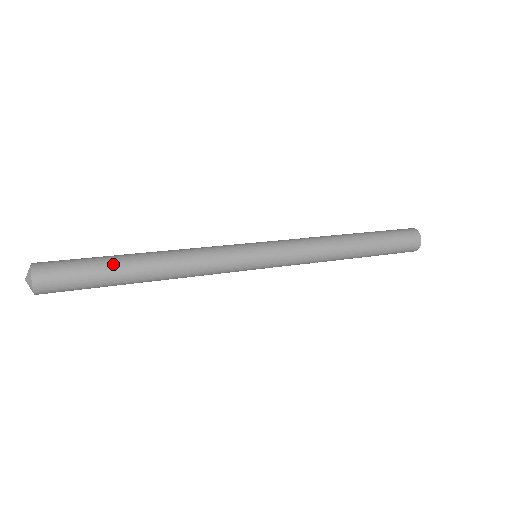
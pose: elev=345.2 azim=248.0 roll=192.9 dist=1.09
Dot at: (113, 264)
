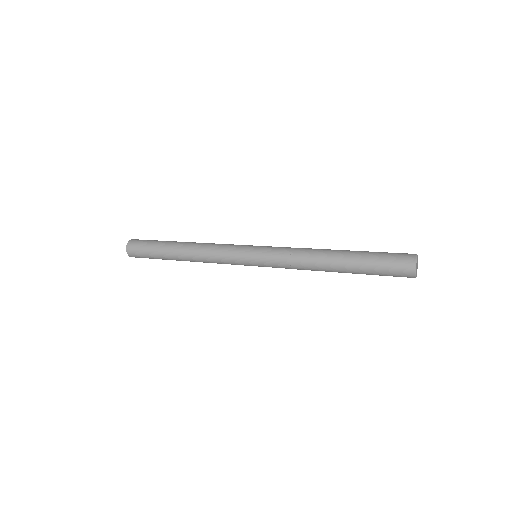
Dot at: (163, 254)
